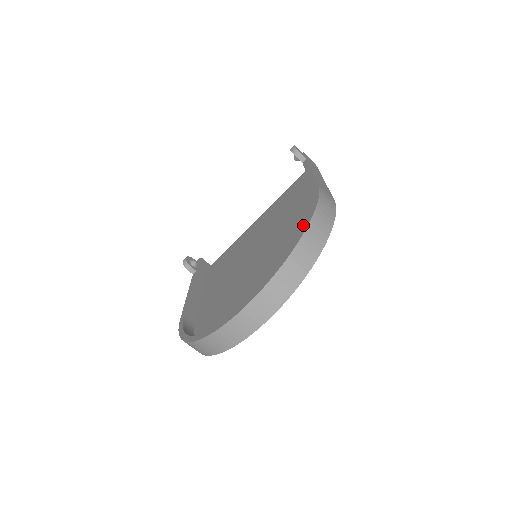
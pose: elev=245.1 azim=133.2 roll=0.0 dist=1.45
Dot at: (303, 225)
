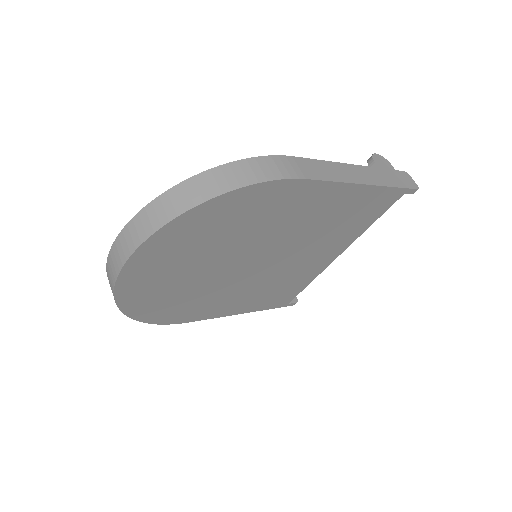
Dot at: occluded
